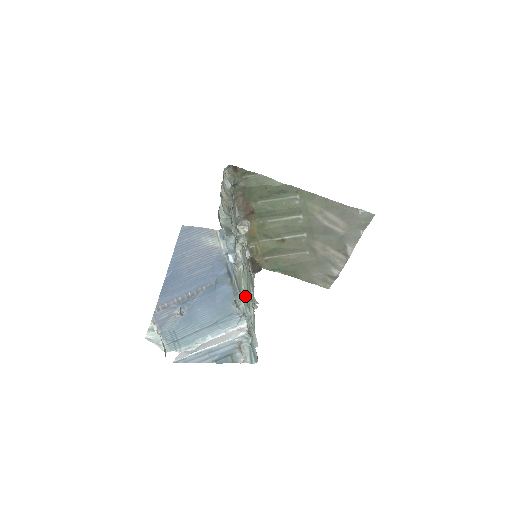
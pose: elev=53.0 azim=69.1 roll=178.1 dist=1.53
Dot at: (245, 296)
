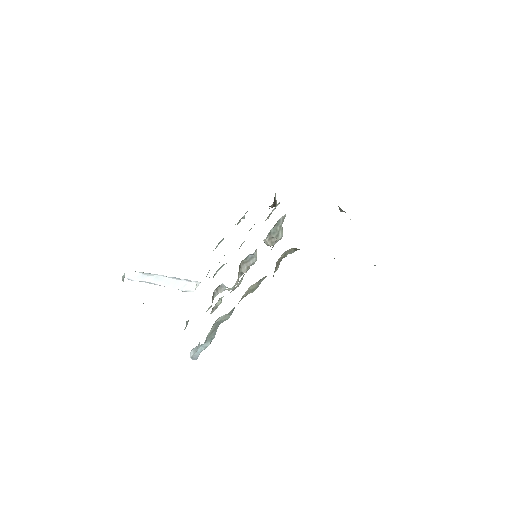
Dot at: occluded
